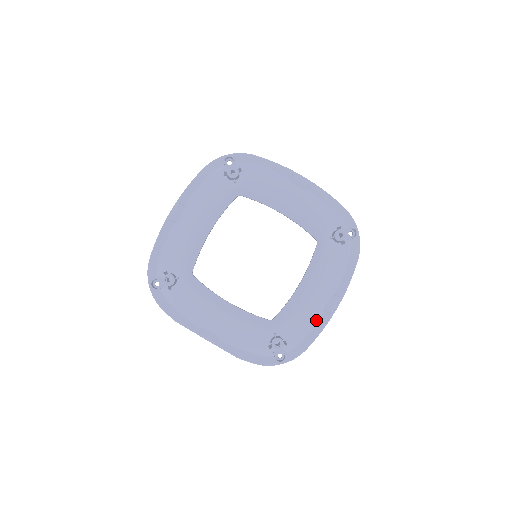
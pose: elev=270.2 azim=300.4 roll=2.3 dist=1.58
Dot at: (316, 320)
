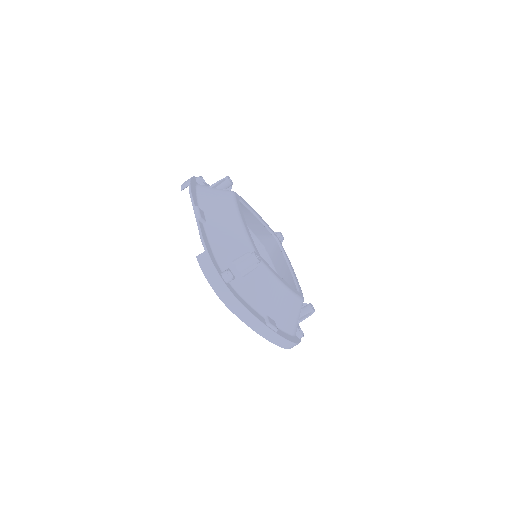
Dot at: (258, 310)
